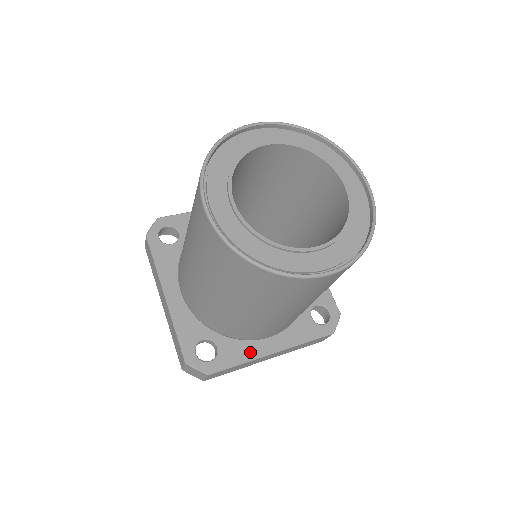
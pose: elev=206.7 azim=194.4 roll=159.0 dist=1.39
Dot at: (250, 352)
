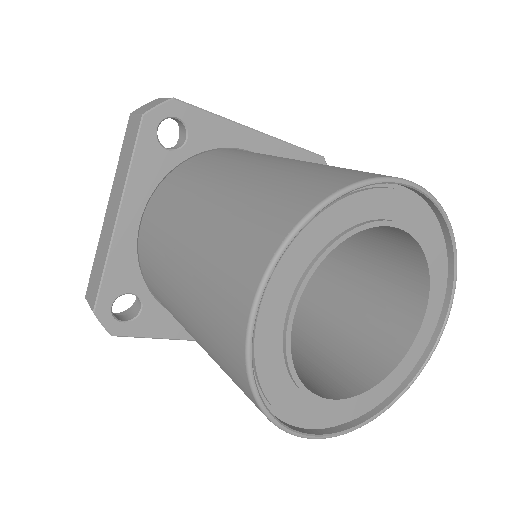
Dot at: (173, 330)
